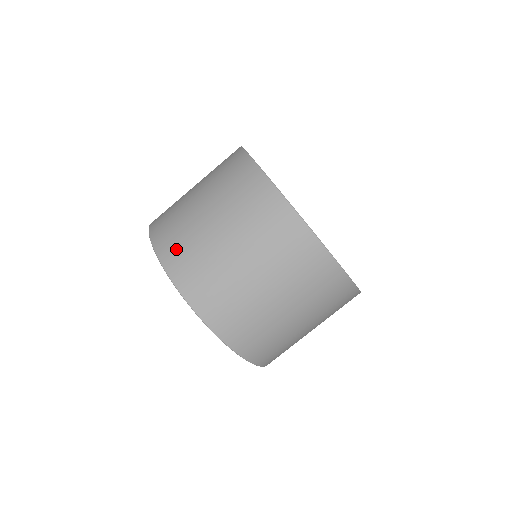
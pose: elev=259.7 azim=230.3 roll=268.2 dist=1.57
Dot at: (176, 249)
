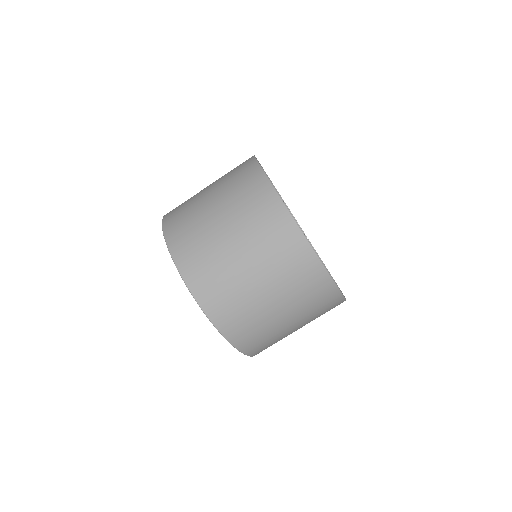
Dot at: (177, 220)
